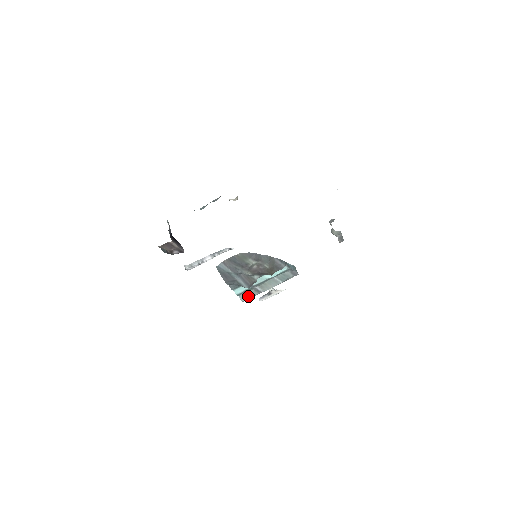
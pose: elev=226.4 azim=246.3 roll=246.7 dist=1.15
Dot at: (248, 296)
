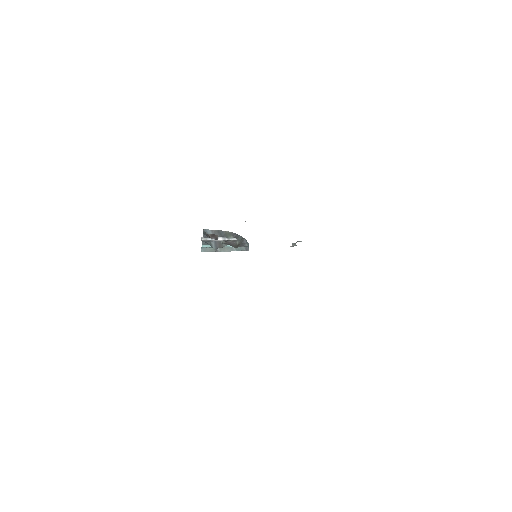
Dot at: (208, 250)
